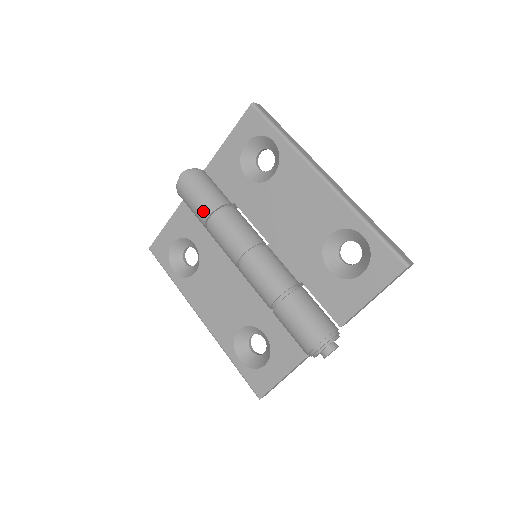
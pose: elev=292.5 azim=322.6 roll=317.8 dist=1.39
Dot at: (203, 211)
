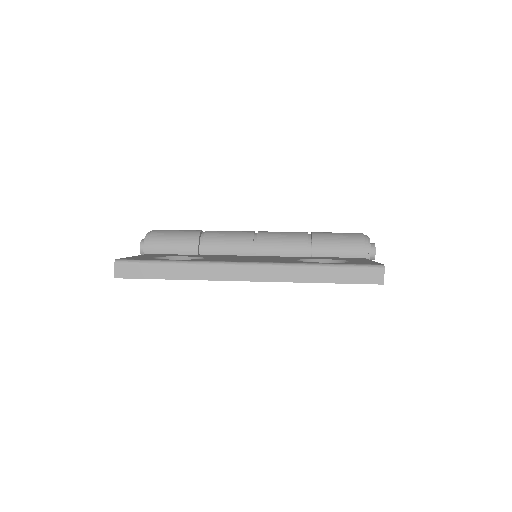
Dot at: (194, 230)
